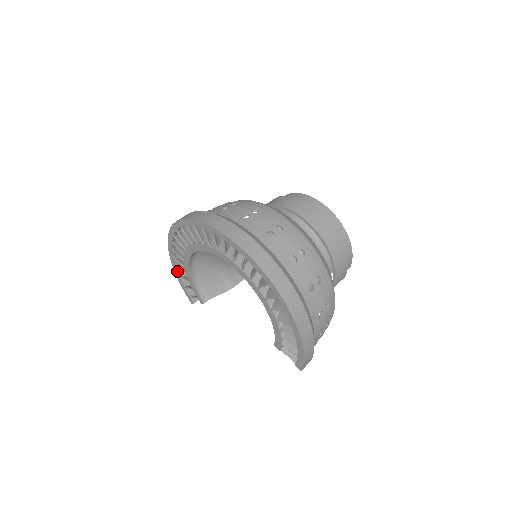
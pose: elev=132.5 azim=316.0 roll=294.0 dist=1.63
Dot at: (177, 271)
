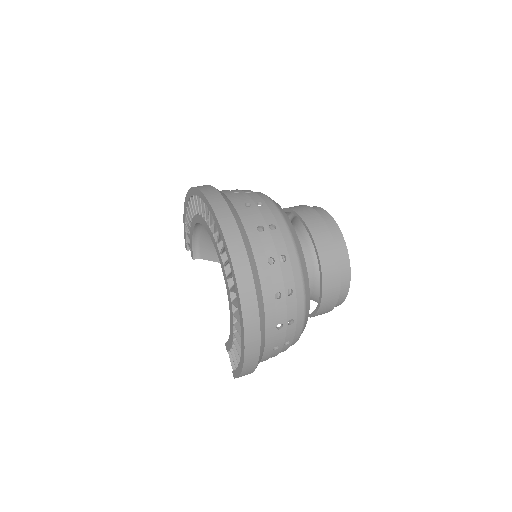
Dot at: (185, 218)
